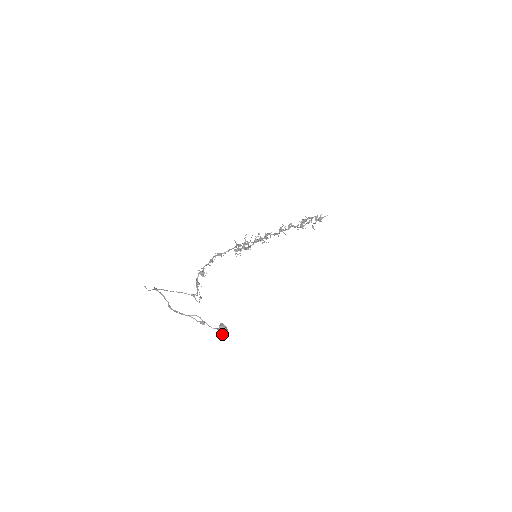
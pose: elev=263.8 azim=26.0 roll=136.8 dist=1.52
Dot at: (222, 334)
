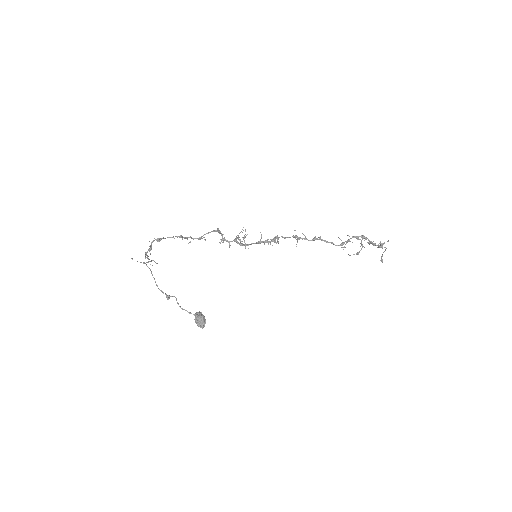
Dot at: (196, 321)
